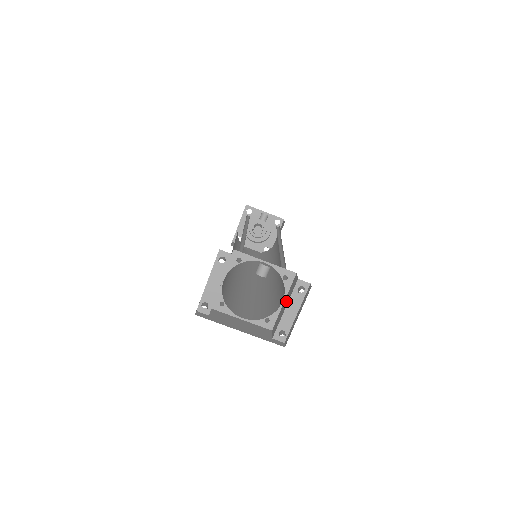
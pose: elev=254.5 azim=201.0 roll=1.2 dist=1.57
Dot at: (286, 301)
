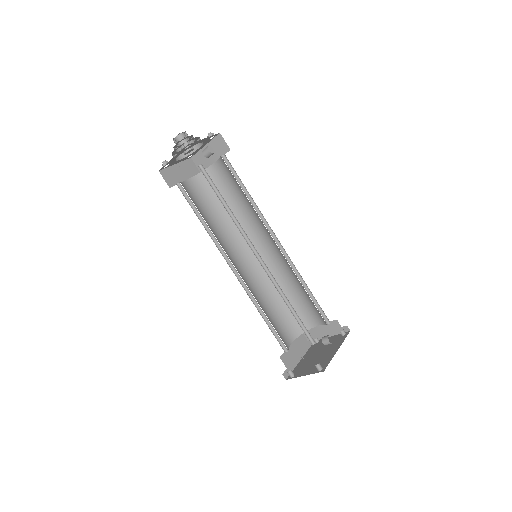
Dot at: (325, 330)
